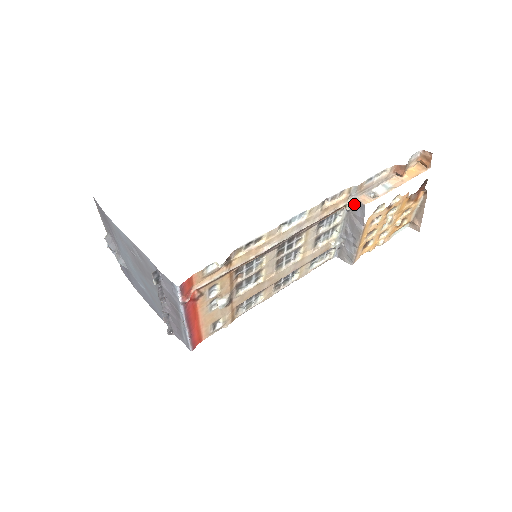
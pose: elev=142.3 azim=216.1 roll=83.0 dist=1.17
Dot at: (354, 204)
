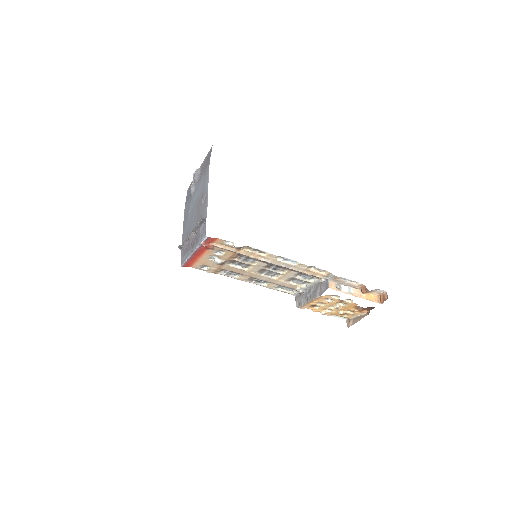
Dot at: (325, 282)
